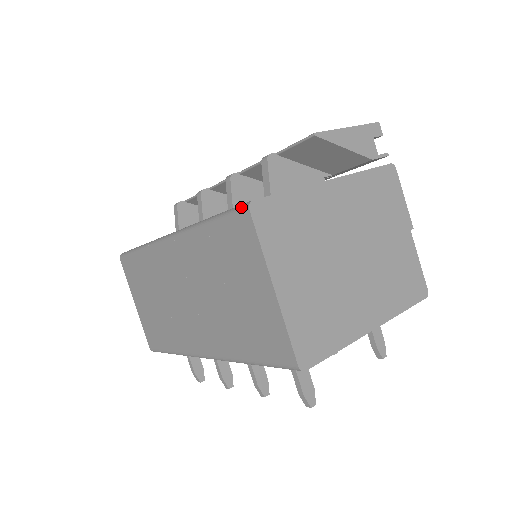
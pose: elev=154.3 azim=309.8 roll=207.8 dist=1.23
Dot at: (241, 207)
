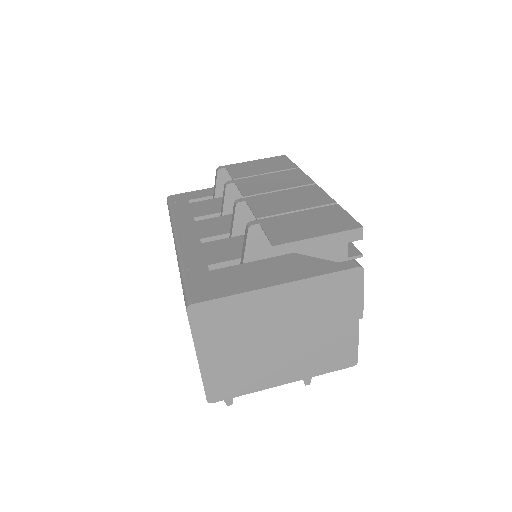
Dot at: (186, 301)
